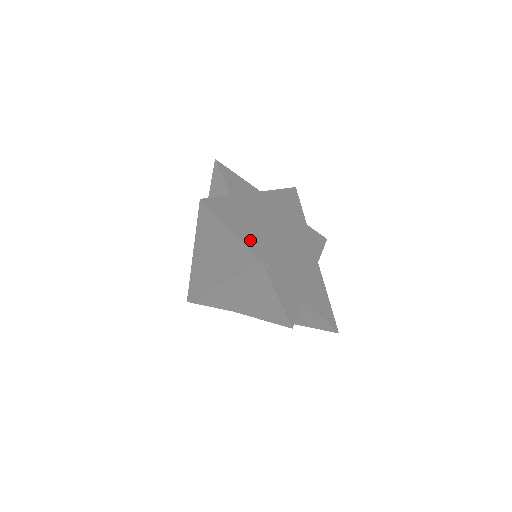
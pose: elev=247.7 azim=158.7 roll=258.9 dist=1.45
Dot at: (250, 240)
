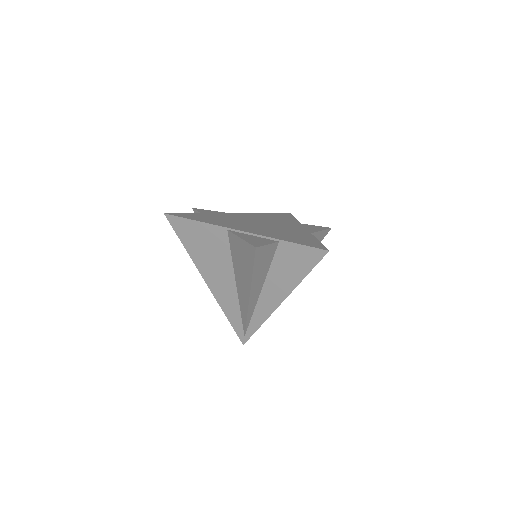
Dot at: (214, 223)
